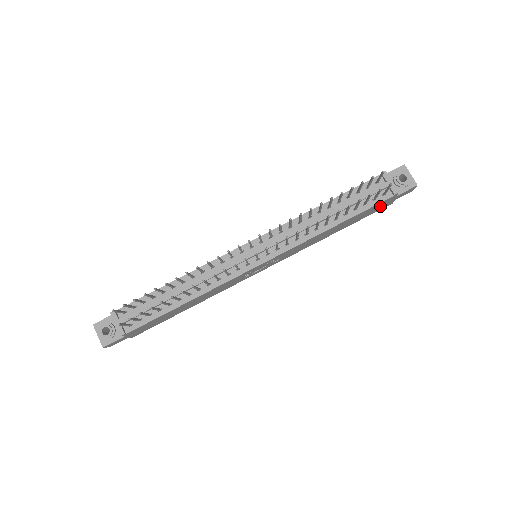
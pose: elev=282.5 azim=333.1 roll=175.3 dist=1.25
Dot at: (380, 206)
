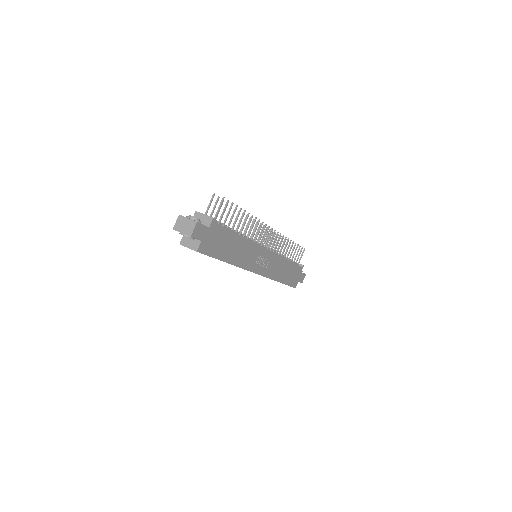
Dot at: (295, 277)
